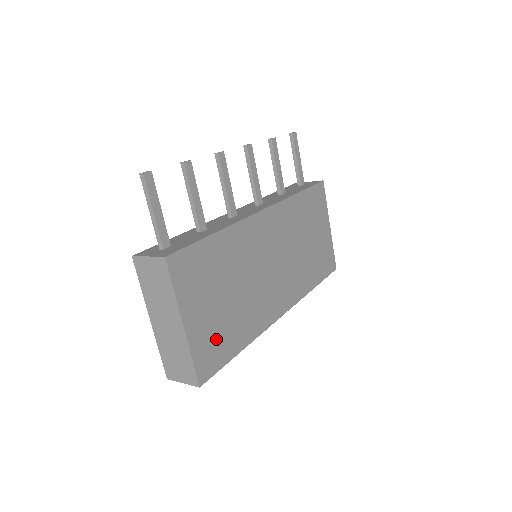
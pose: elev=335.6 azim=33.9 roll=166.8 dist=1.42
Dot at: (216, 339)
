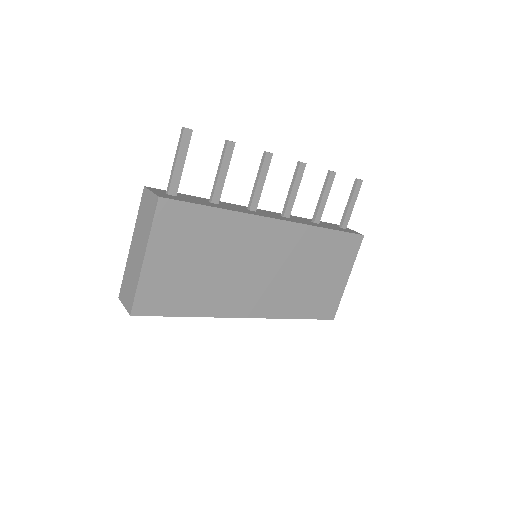
Dot at: (168, 290)
